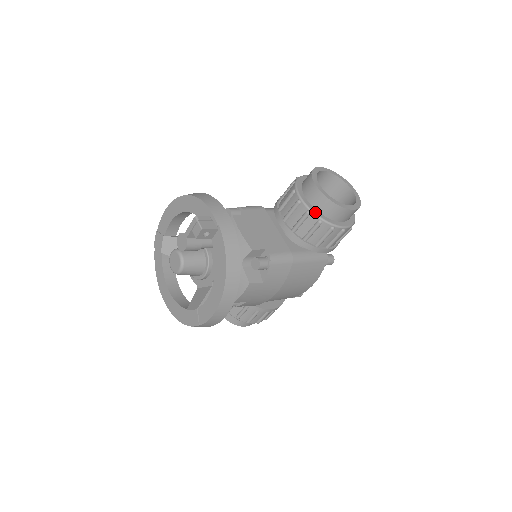
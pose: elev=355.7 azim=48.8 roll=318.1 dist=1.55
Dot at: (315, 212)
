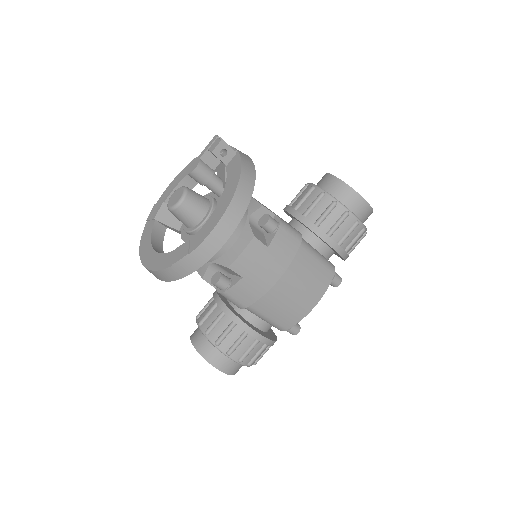
Dot at: (330, 194)
